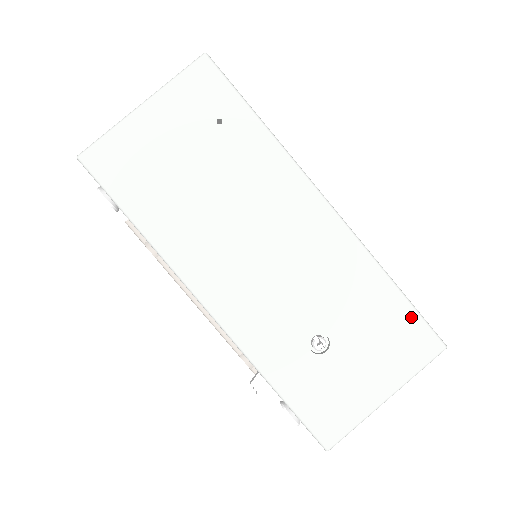
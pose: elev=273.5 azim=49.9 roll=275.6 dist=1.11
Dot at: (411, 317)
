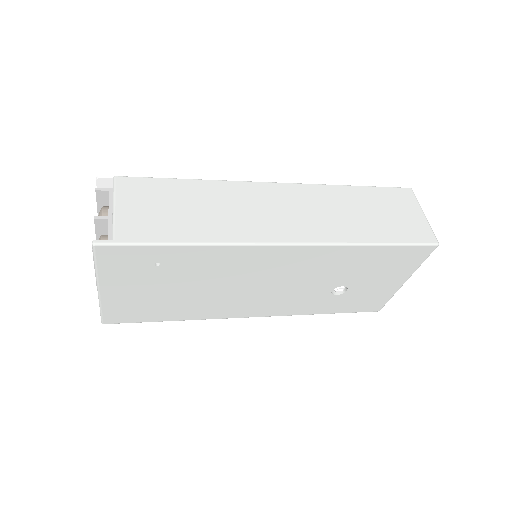
Dot at: (399, 250)
